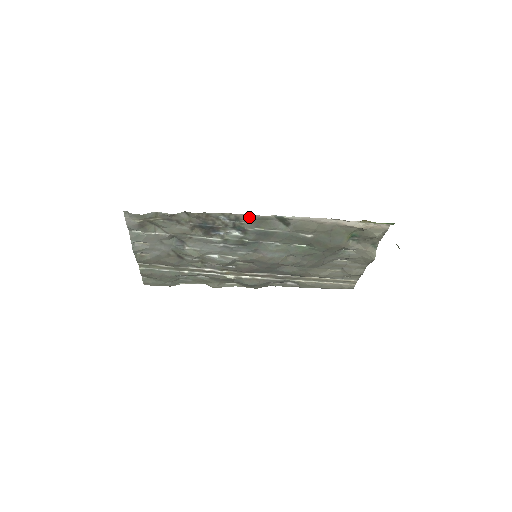
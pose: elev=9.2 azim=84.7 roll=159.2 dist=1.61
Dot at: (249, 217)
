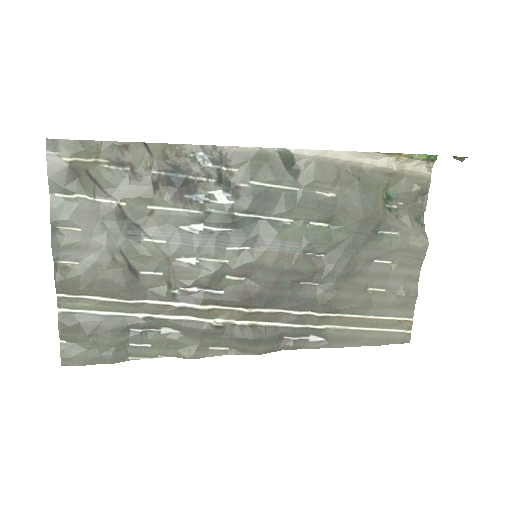
Dot at: (241, 155)
